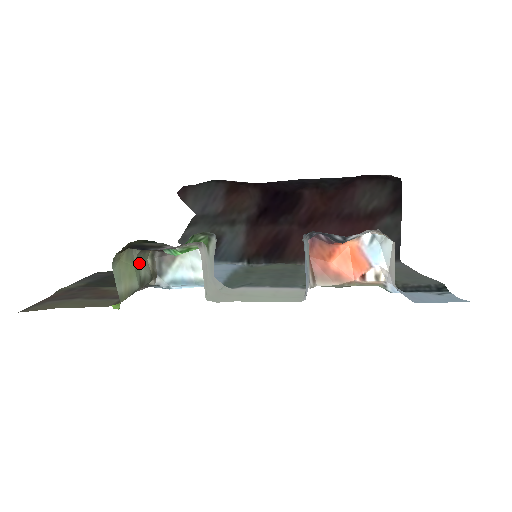
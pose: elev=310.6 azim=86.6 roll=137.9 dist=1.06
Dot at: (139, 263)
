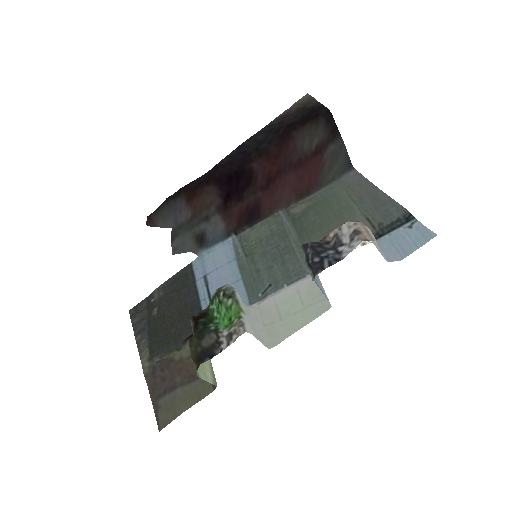
Dot at: occluded
